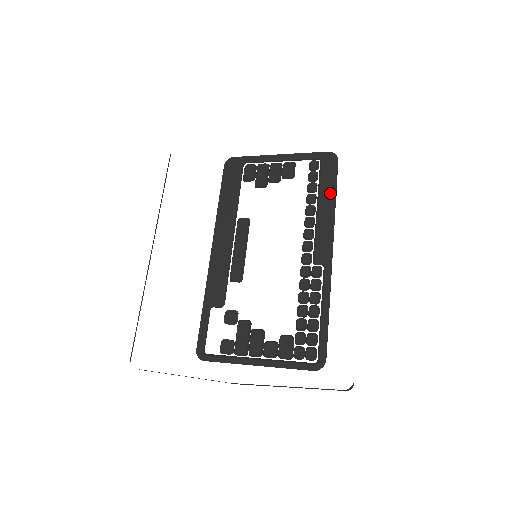
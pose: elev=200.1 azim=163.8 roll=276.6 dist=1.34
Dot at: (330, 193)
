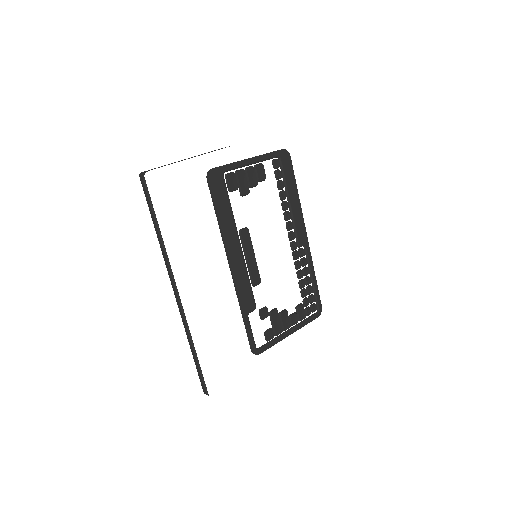
Dot at: (294, 188)
